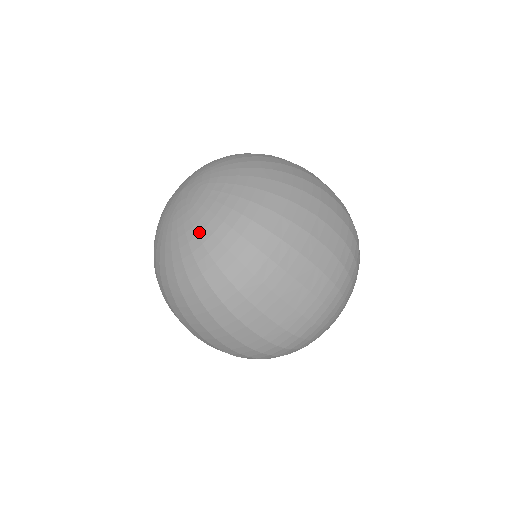
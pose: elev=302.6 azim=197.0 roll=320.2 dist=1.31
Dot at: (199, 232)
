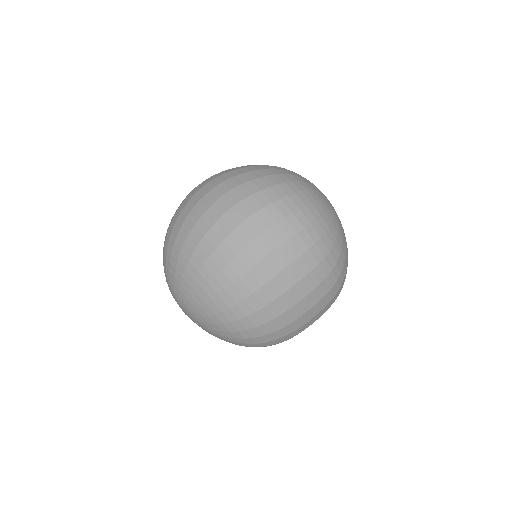
Dot at: (229, 340)
